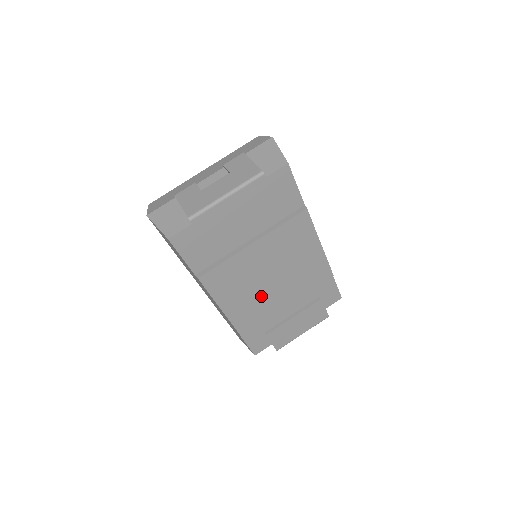
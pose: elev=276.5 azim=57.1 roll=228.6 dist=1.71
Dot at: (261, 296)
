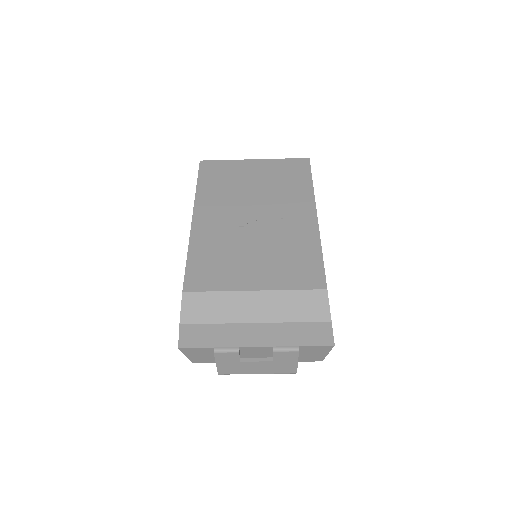
Dot at: occluded
